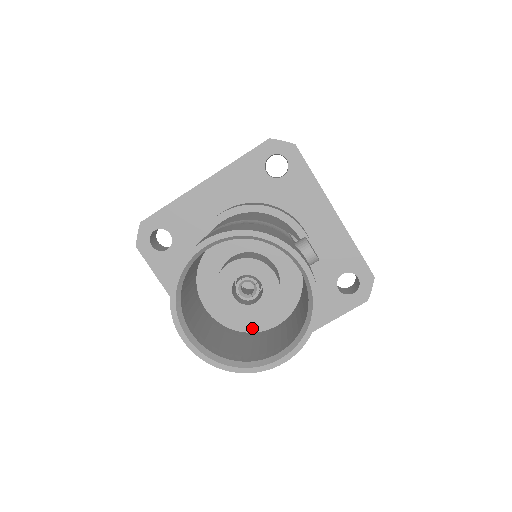
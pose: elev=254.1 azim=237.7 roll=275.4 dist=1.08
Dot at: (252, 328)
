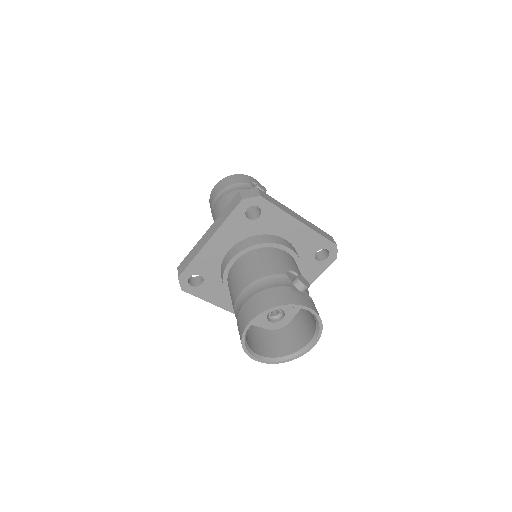
Dot at: occluded
